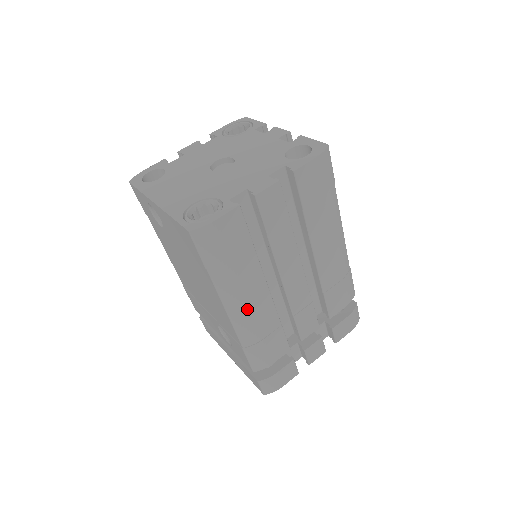
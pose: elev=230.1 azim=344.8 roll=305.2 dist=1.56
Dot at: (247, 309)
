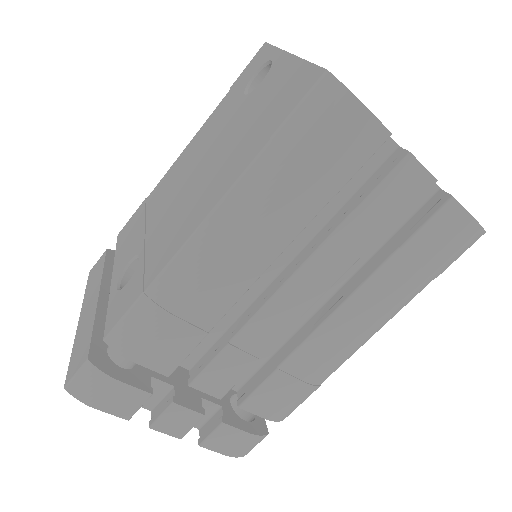
Dot at: (222, 253)
